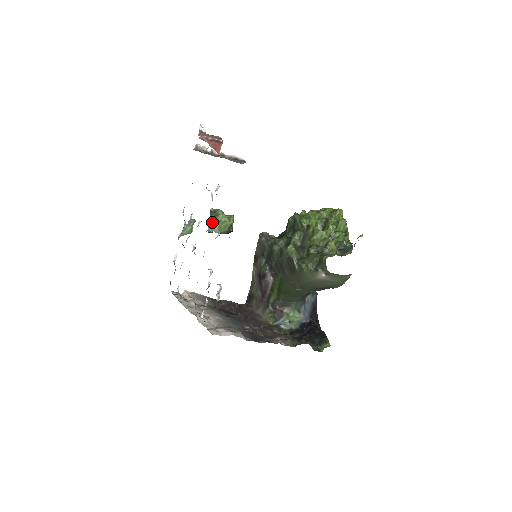
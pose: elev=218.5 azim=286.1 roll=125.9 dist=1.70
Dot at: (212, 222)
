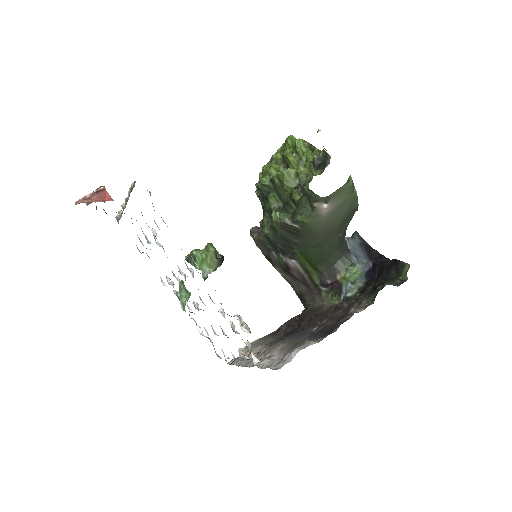
Dot at: (198, 268)
